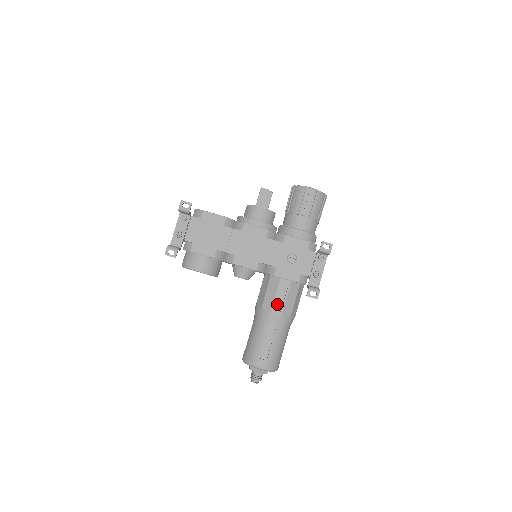
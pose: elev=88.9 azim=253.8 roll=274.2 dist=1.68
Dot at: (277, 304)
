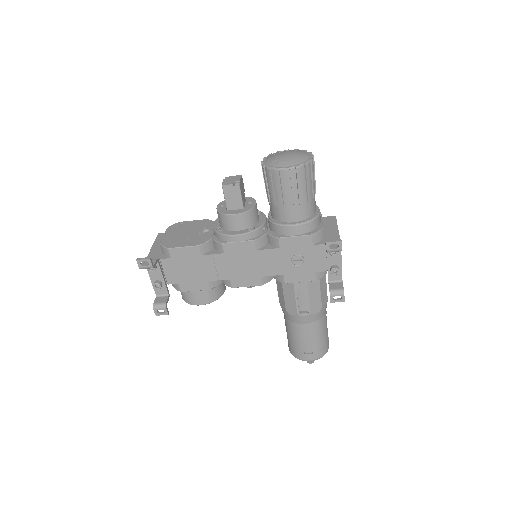
Dot at: (301, 306)
